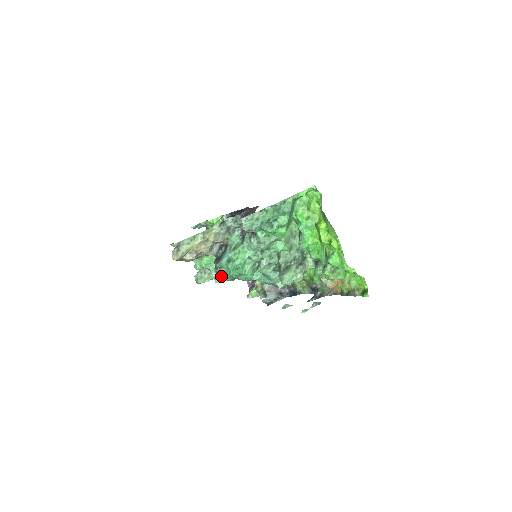
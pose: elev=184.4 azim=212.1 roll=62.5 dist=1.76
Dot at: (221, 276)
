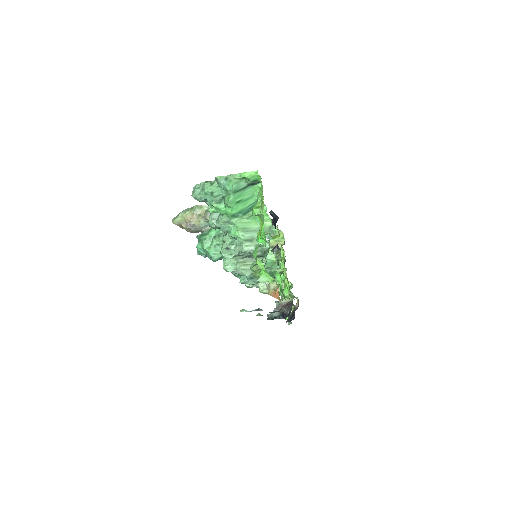
Dot at: occluded
